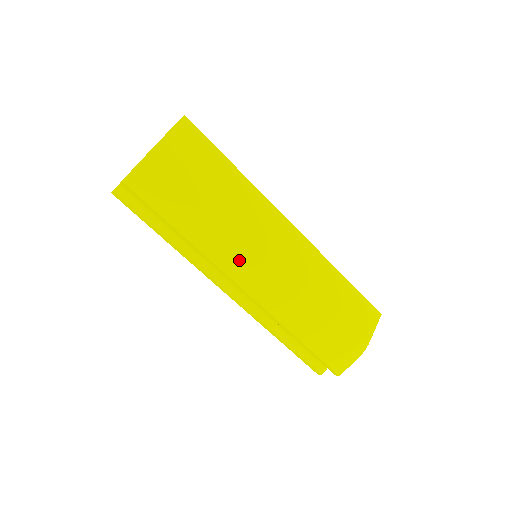
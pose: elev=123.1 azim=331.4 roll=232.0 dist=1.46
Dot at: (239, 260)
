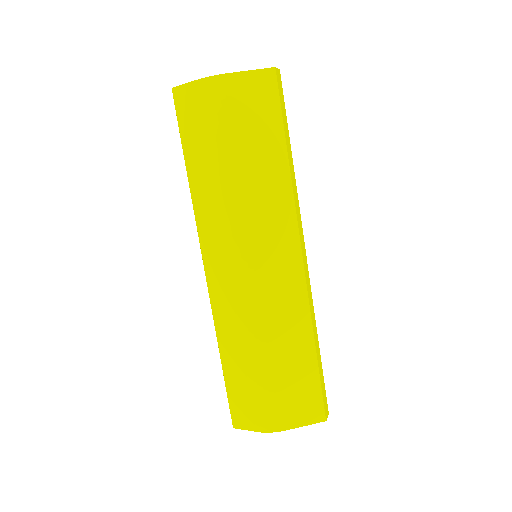
Dot at: (218, 241)
